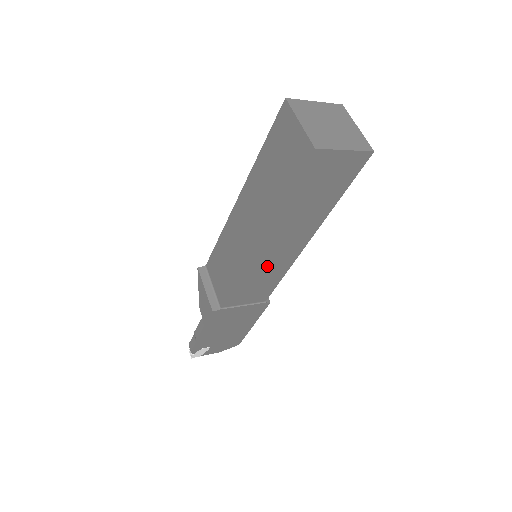
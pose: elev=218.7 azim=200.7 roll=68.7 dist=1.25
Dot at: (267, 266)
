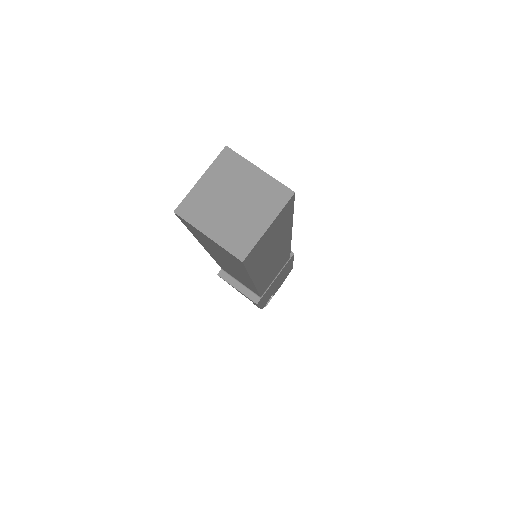
Dot at: (272, 268)
